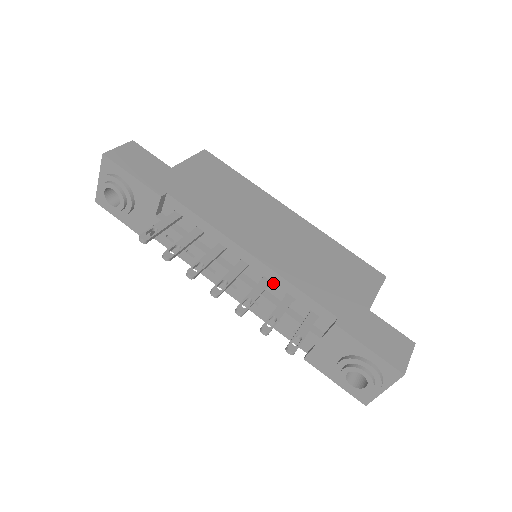
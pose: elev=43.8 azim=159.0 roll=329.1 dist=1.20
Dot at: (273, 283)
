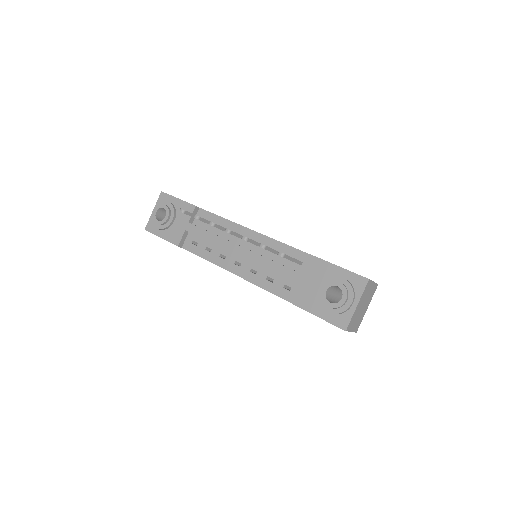
Dot at: occluded
